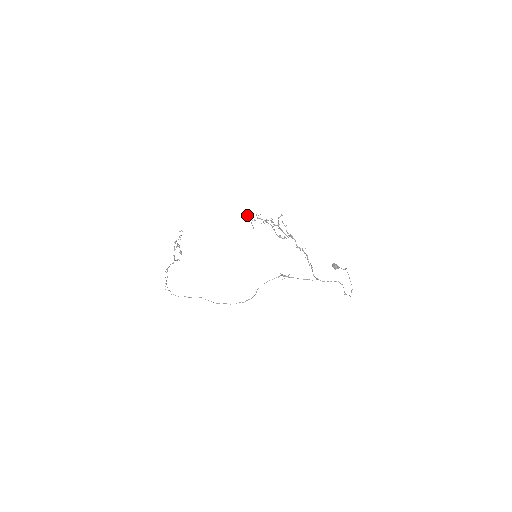
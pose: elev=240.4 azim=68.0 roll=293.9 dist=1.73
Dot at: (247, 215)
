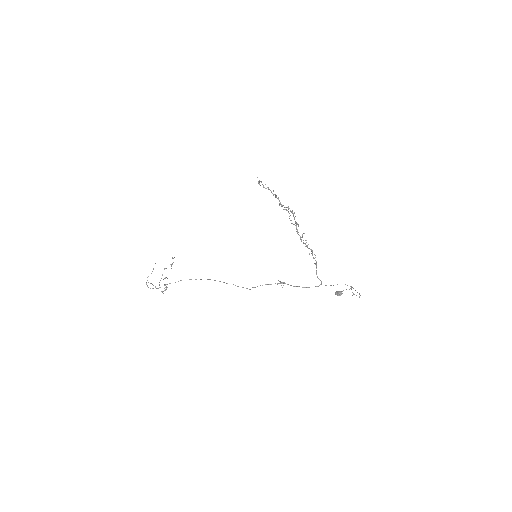
Dot at: occluded
